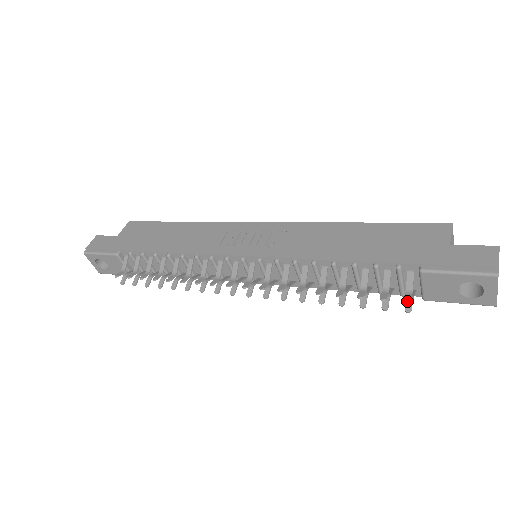
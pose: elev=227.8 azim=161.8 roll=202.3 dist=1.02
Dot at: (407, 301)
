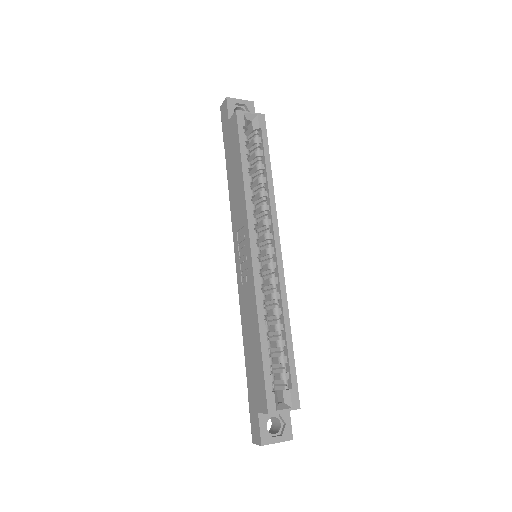
Dot at: occluded
